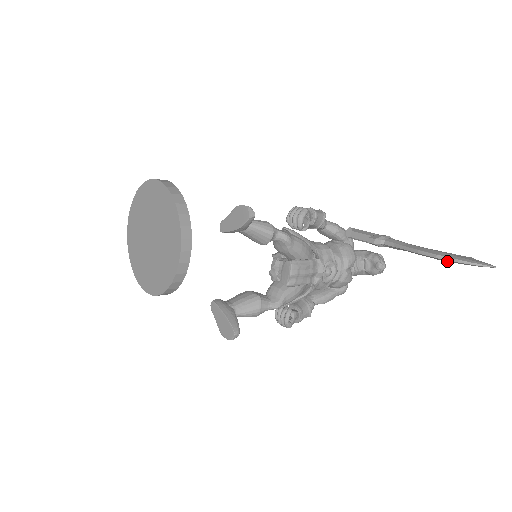
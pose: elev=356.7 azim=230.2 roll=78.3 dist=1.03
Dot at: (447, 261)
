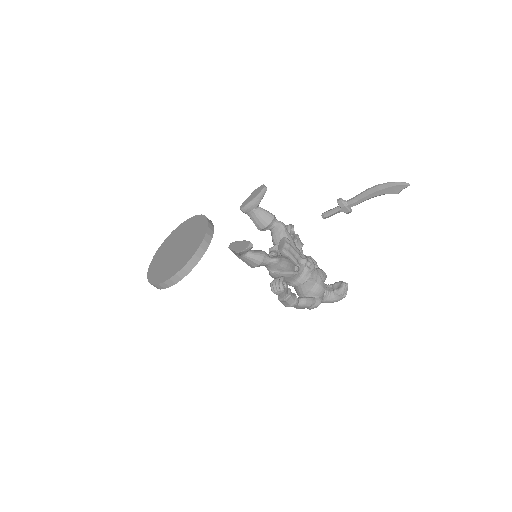
Dot at: (384, 188)
